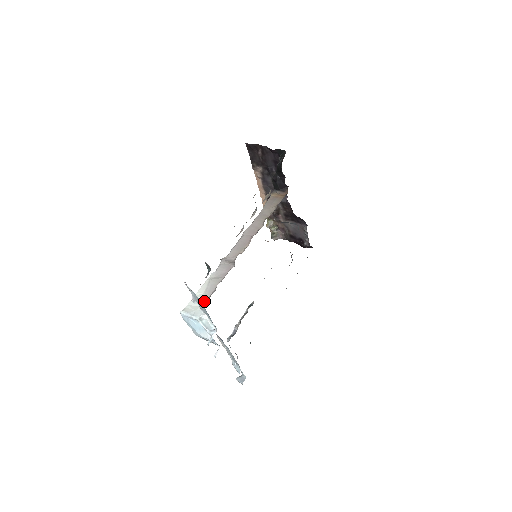
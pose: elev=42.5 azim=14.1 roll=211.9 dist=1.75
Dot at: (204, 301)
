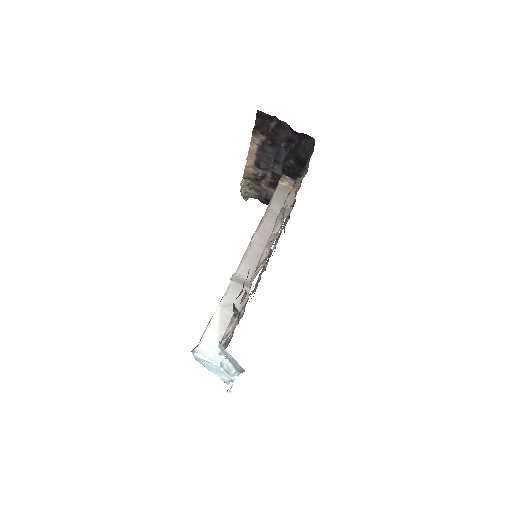
Dot at: occluded
